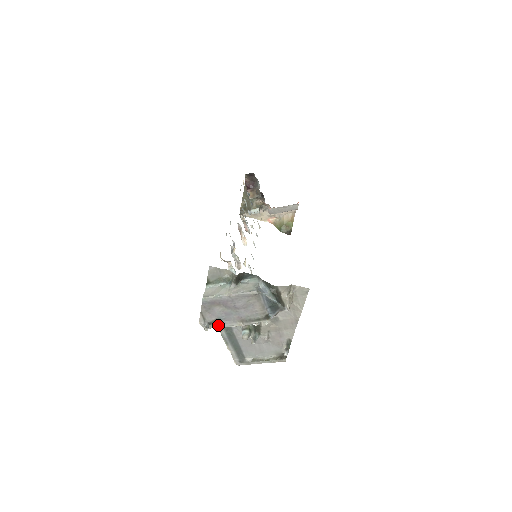
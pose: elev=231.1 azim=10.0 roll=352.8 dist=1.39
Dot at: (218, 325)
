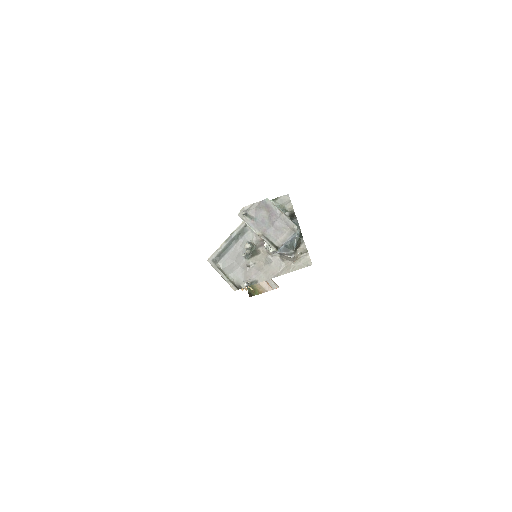
Dot at: (248, 221)
